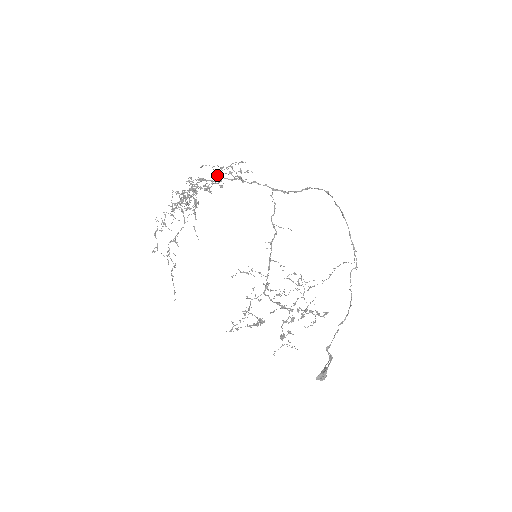
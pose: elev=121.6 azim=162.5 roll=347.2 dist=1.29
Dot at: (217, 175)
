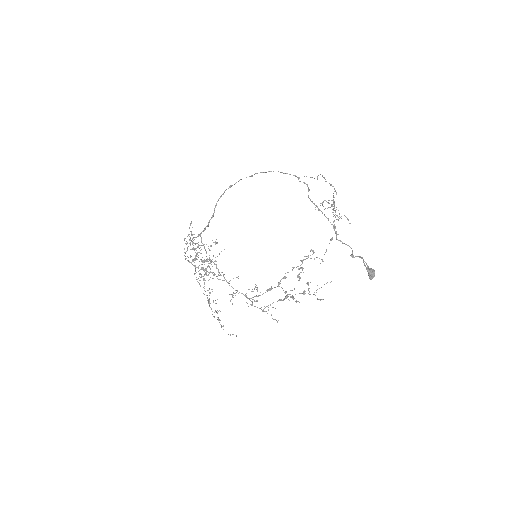
Dot at: occluded
